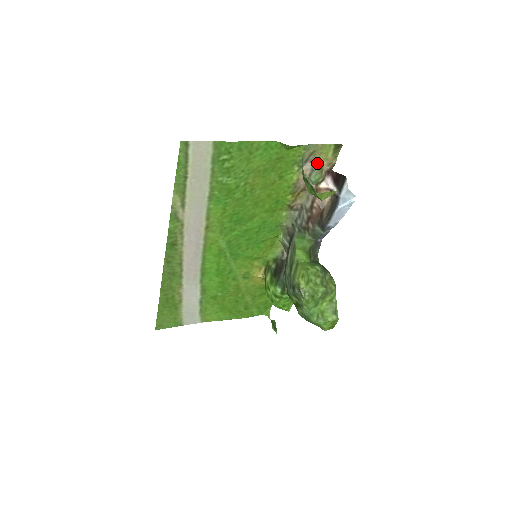
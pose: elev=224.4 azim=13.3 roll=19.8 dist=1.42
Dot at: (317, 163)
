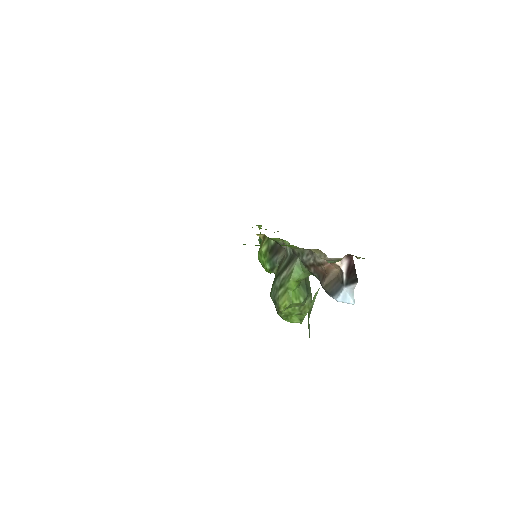
Dot at: (339, 258)
